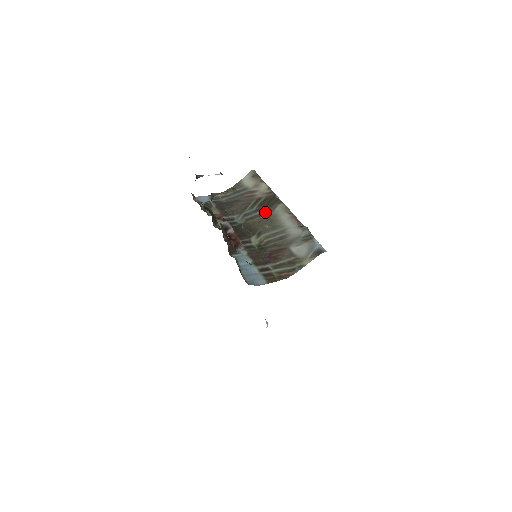
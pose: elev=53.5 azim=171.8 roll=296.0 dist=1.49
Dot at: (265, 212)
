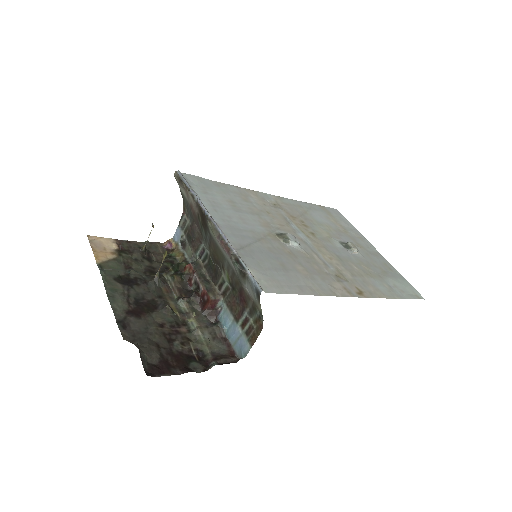
Dot at: (209, 236)
